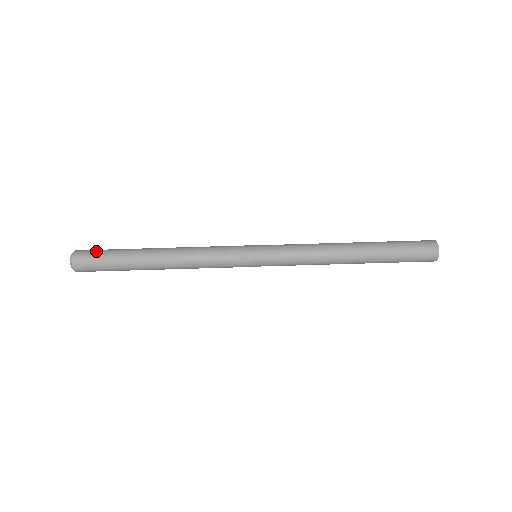
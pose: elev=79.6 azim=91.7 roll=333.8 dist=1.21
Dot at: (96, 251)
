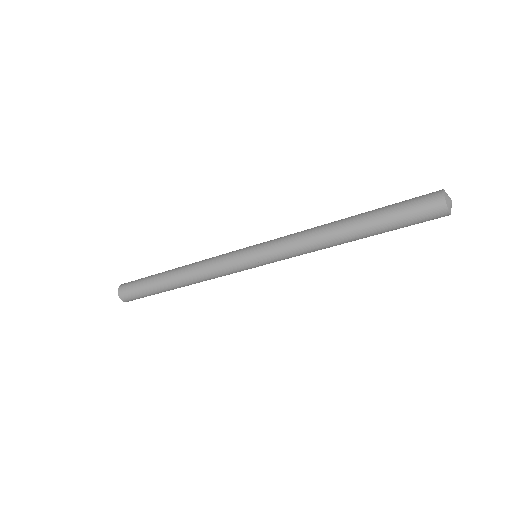
Dot at: (134, 281)
